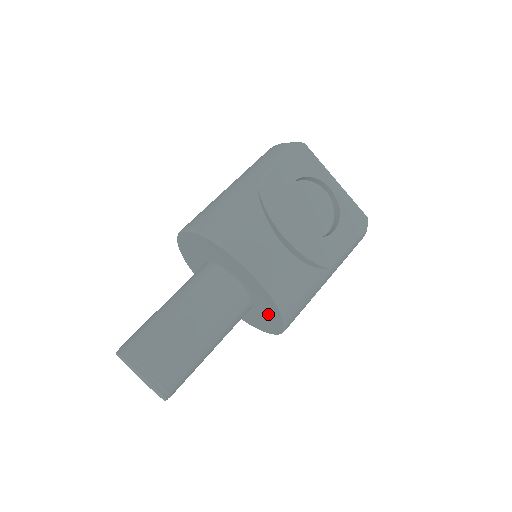
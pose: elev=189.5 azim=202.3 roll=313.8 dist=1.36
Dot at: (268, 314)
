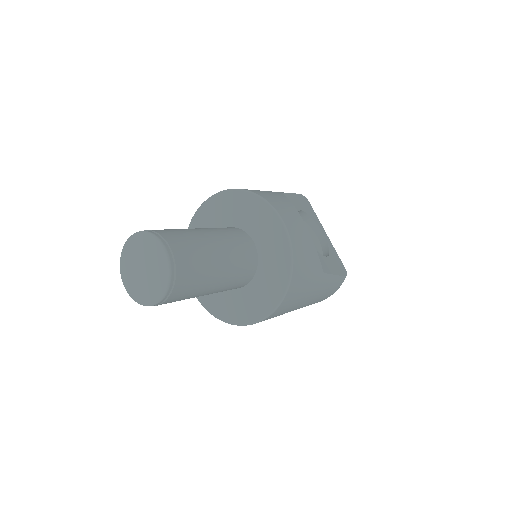
Dot at: (270, 281)
